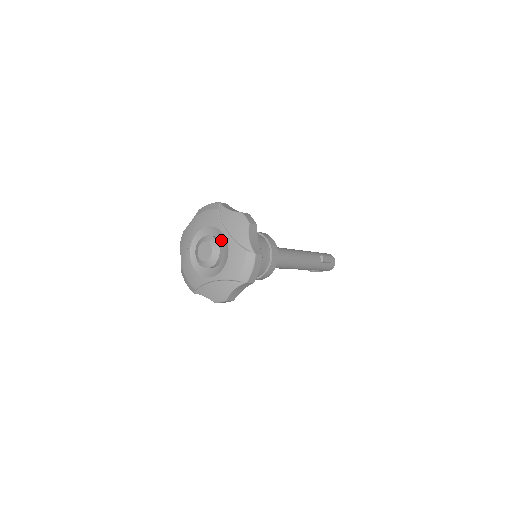
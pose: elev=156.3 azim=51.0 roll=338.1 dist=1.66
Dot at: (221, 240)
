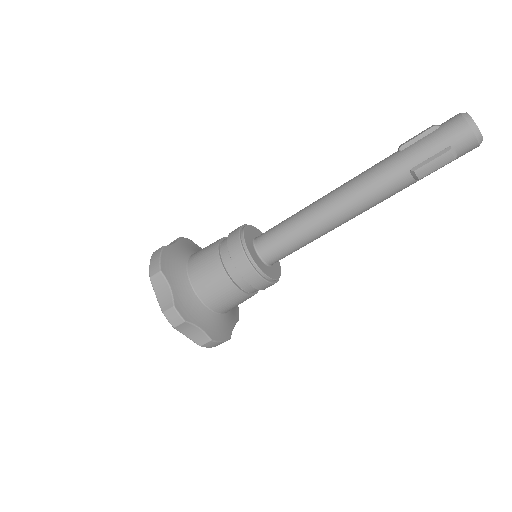
Dot at: occluded
